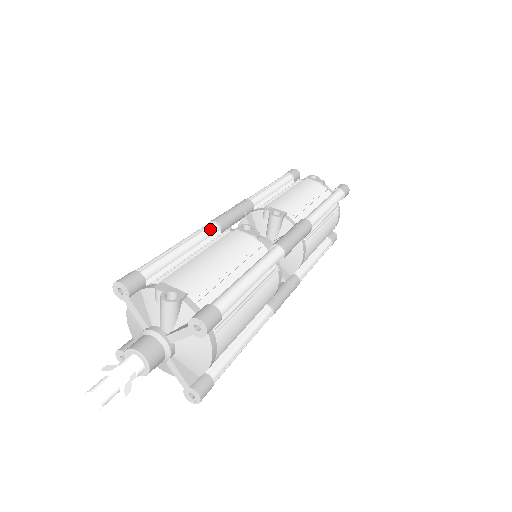
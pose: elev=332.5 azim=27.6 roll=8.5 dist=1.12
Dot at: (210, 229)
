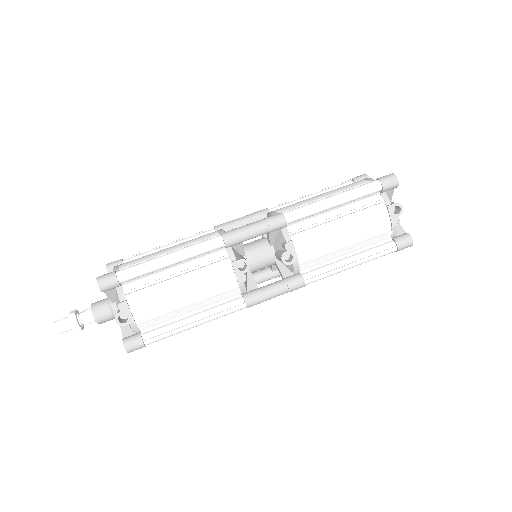
Dot at: (213, 248)
